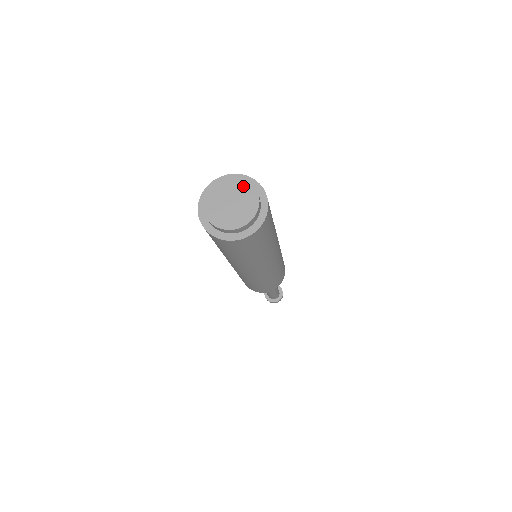
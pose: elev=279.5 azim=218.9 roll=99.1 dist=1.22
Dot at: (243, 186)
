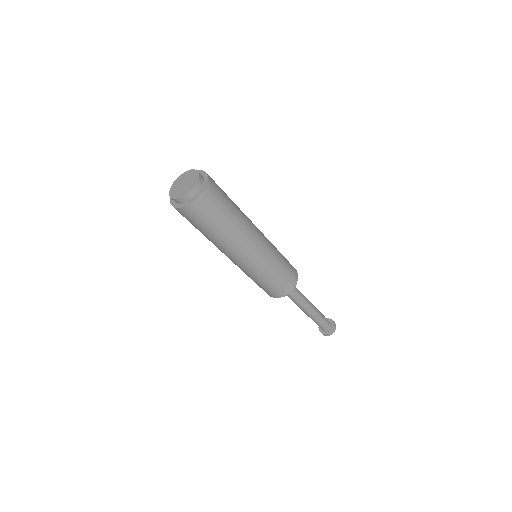
Dot at: (192, 173)
